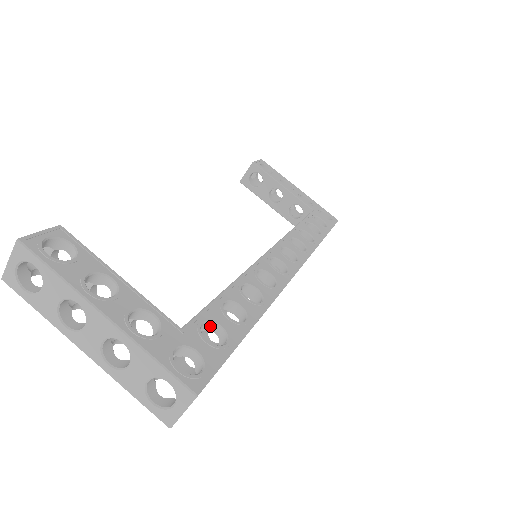
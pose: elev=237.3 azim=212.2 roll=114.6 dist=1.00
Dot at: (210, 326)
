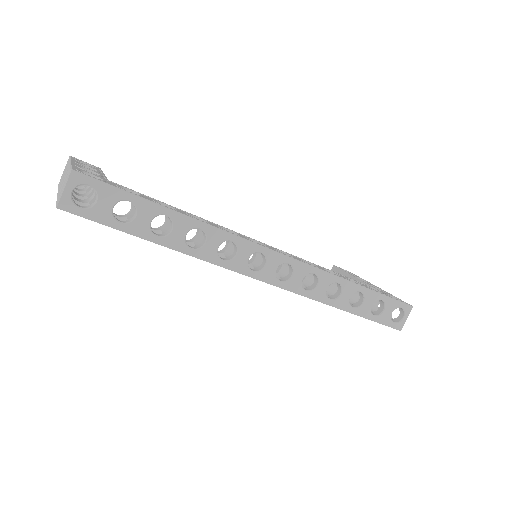
Dot at: occluded
